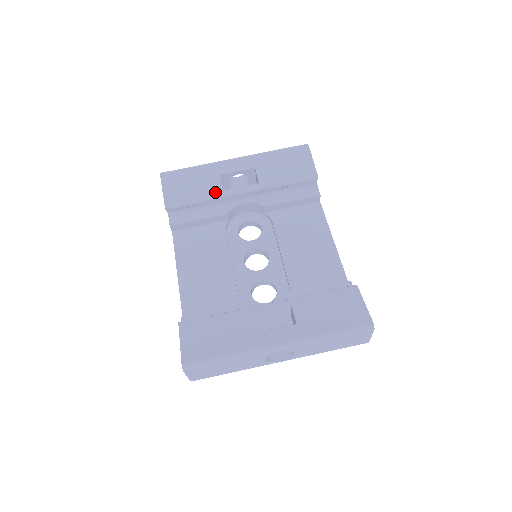
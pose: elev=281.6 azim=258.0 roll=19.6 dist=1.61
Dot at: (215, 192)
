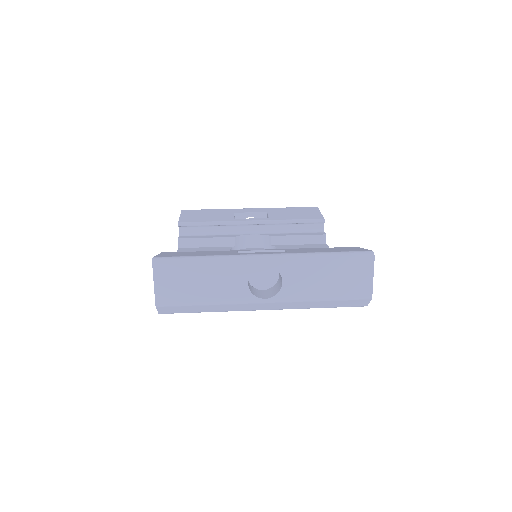
Dot at: (227, 219)
